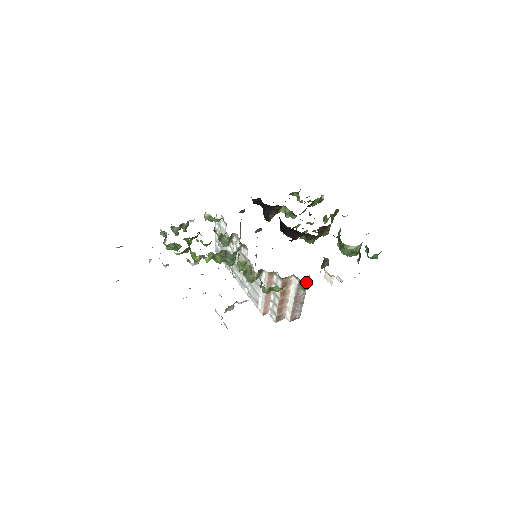
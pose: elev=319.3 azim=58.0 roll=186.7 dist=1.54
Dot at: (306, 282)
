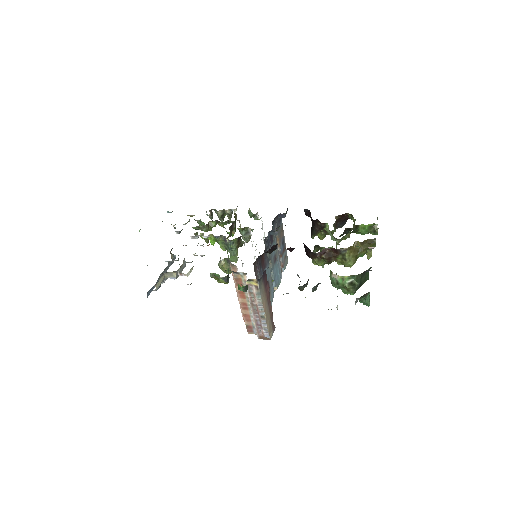
Dot at: (257, 288)
